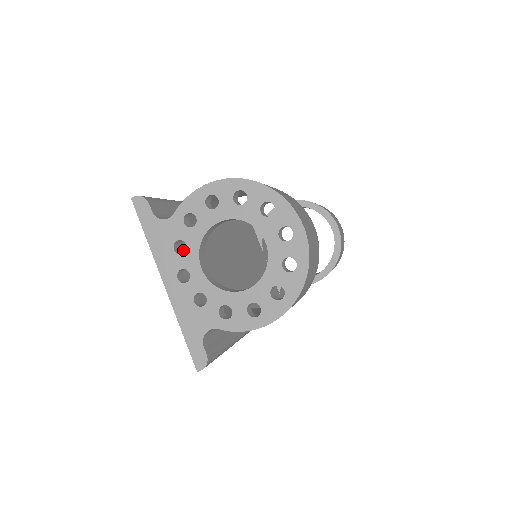
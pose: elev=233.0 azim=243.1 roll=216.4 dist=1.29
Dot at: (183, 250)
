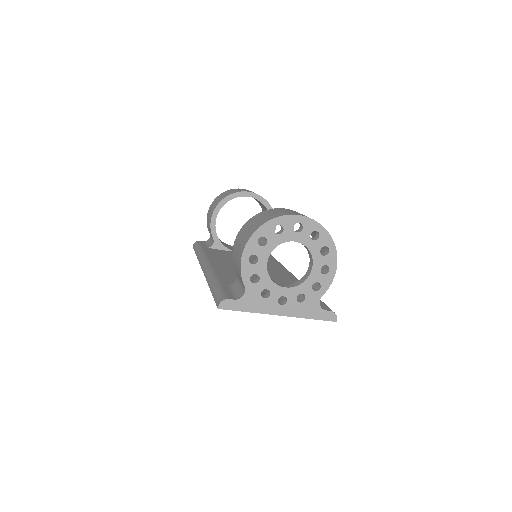
Dot at: (261, 294)
